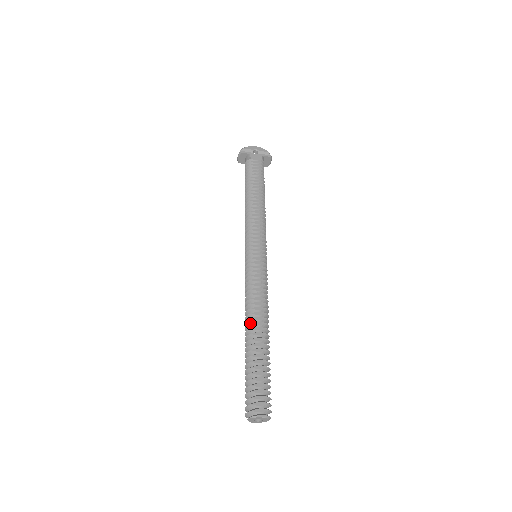
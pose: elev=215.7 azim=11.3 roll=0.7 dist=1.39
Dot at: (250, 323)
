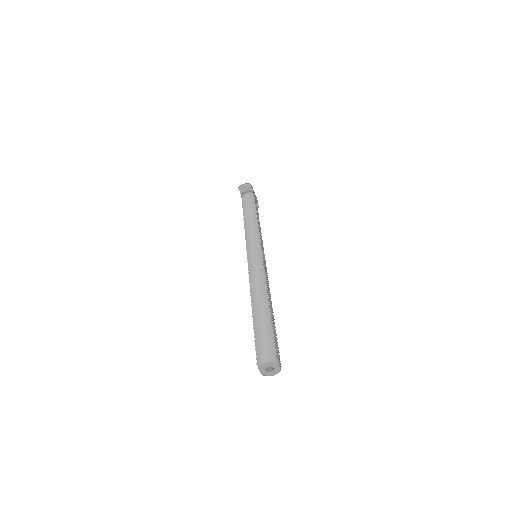
Dot at: (262, 295)
